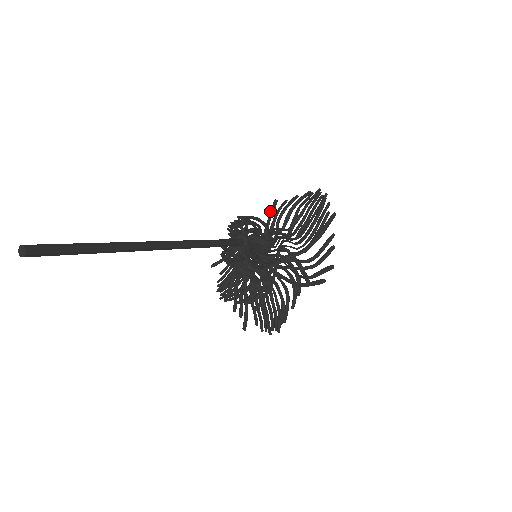
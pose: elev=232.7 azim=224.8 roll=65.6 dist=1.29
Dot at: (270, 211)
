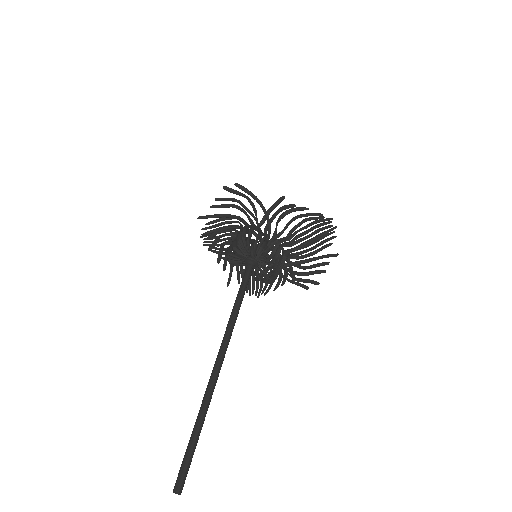
Dot at: (274, 204)
